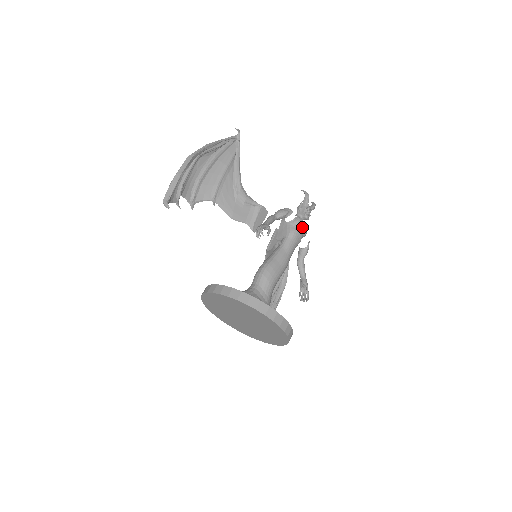
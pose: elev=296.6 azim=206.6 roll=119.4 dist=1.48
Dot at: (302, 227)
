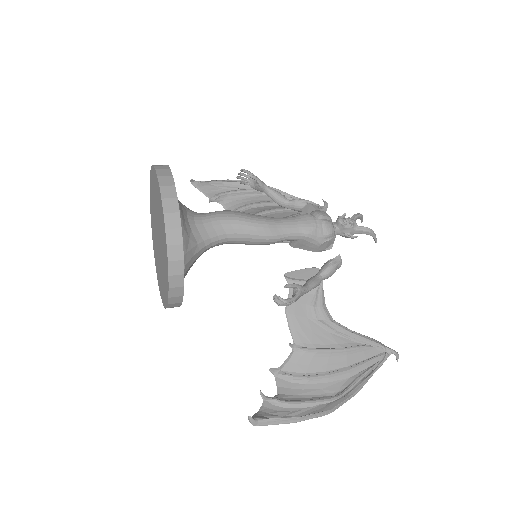
Dot at: (319, 214)
